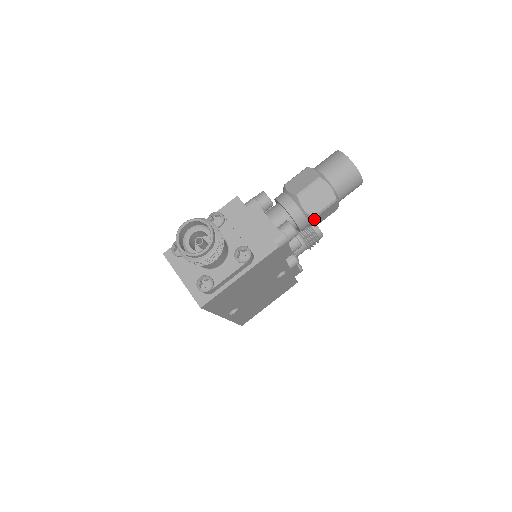
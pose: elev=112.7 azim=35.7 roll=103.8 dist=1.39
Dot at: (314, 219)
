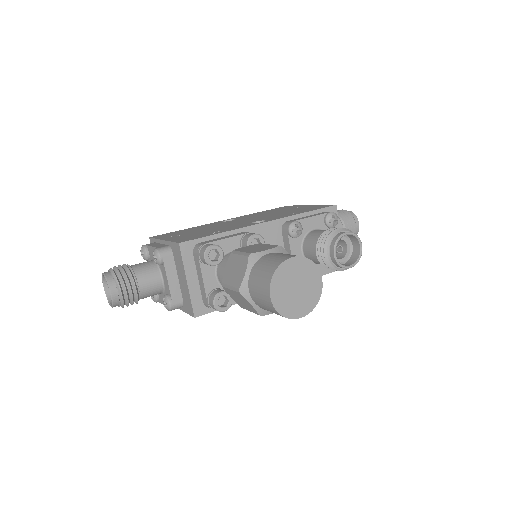
Dot at: occluded
